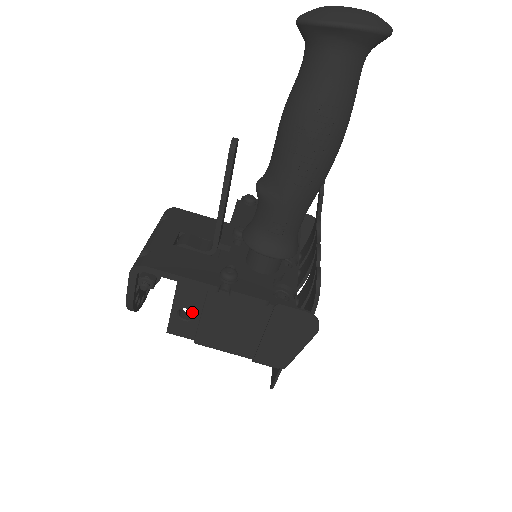
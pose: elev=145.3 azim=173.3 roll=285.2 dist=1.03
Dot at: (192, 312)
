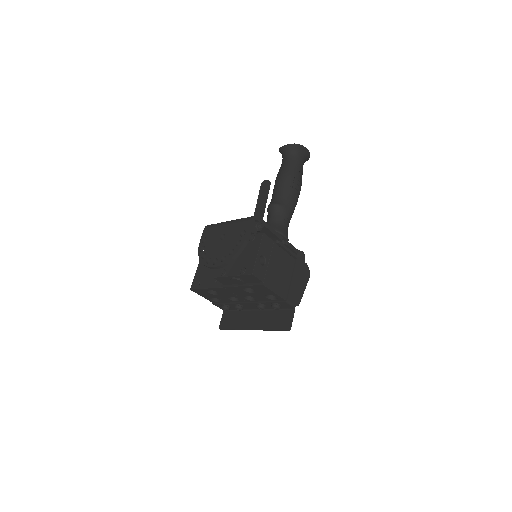
Dot at: (265, 259)
